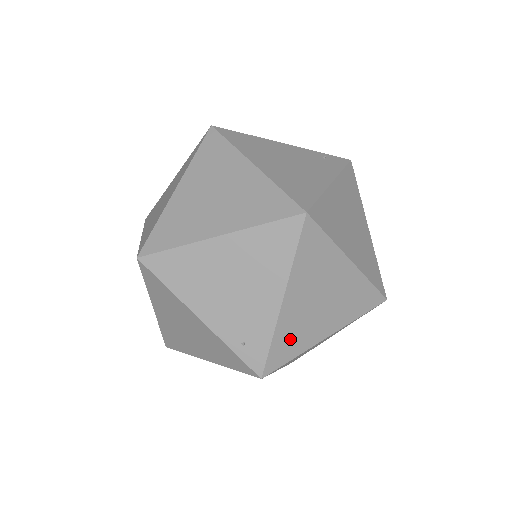
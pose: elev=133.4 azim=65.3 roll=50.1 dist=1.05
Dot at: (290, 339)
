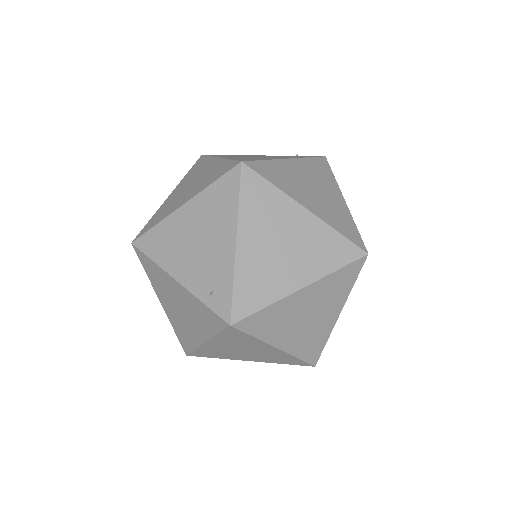
Dot at: (255, 285)
